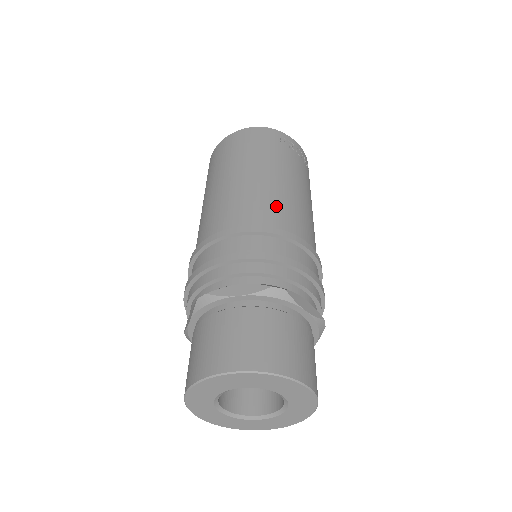
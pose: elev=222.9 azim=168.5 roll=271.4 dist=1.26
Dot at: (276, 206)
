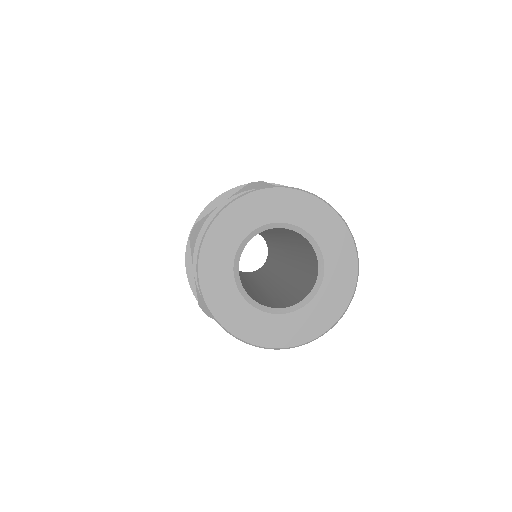
Dot at: occluded
